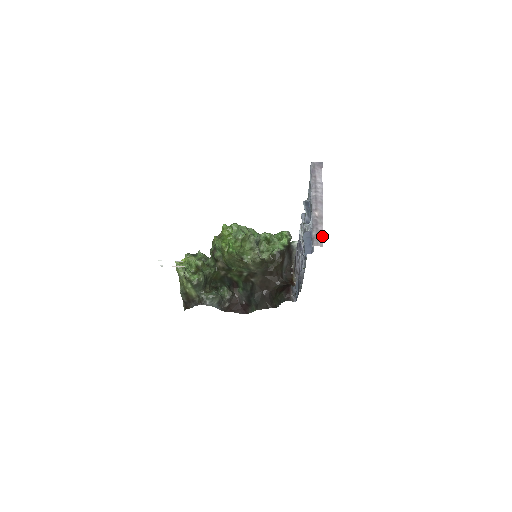
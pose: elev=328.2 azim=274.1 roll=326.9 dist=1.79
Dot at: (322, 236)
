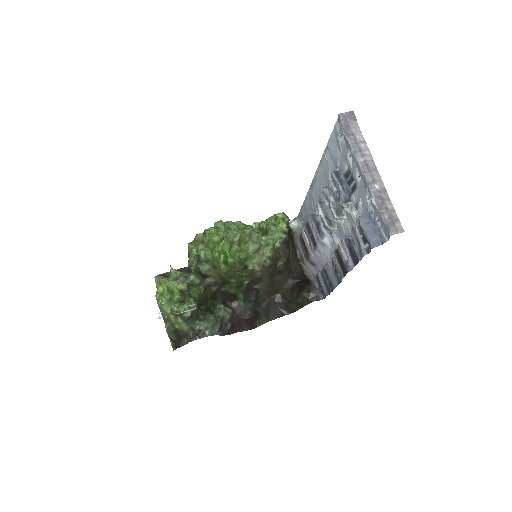
Dot at: (397, 217)
